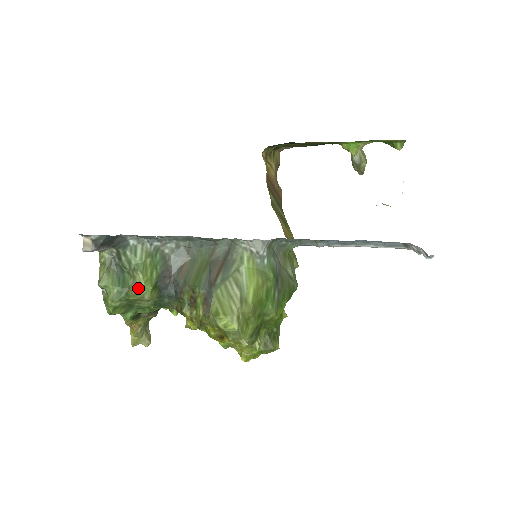
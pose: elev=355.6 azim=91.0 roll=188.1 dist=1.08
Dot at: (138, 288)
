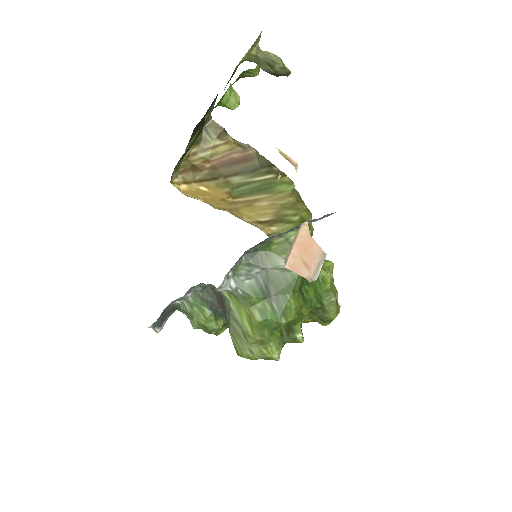
Dot at: (207, 328)
